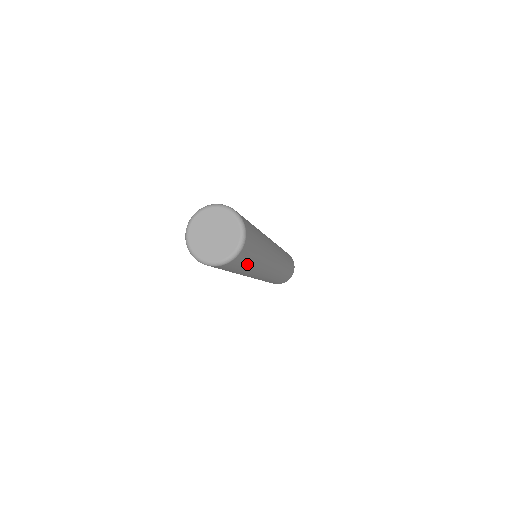
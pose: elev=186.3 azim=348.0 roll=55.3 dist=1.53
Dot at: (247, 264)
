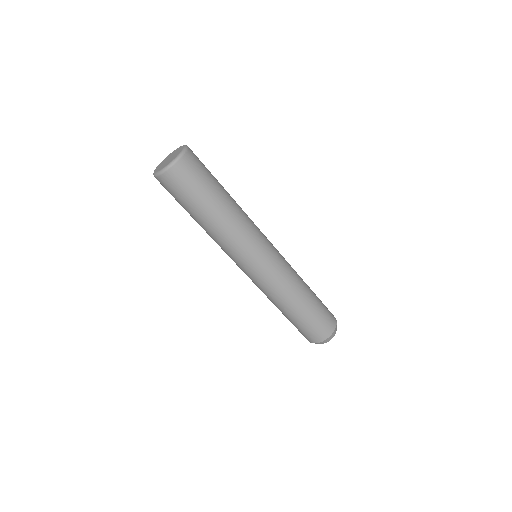
Dot at: (214, 183)
